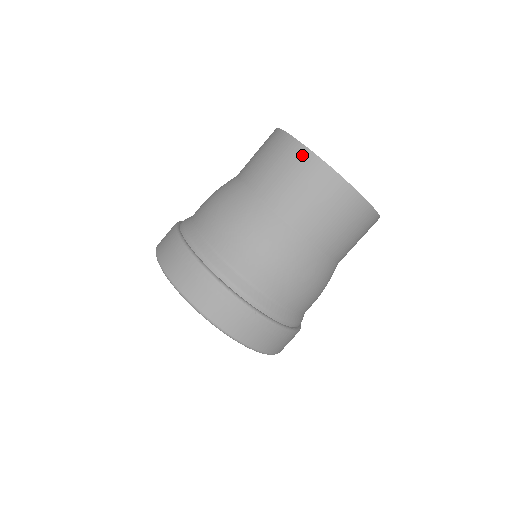
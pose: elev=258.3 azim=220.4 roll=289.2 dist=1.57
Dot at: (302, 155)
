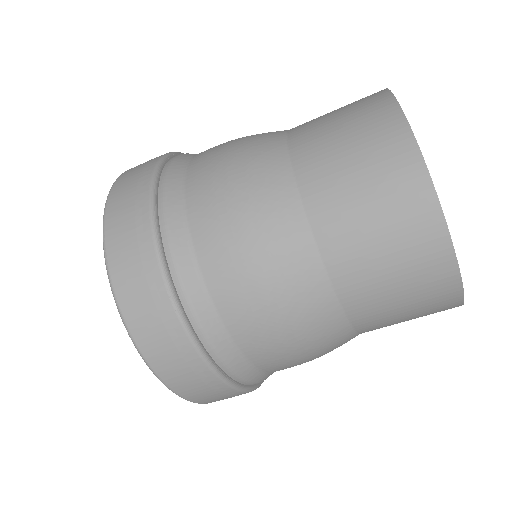
Dot at: (383, 107)
